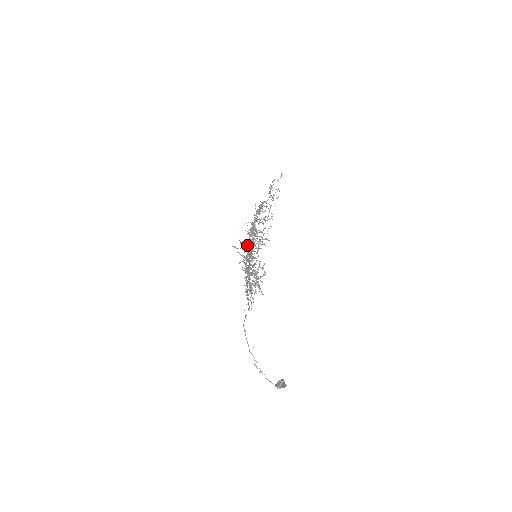
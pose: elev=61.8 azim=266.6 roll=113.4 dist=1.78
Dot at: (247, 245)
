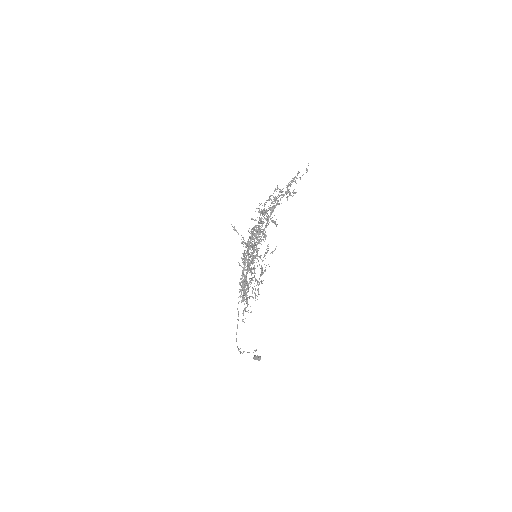
Dot at: (248, 230)
